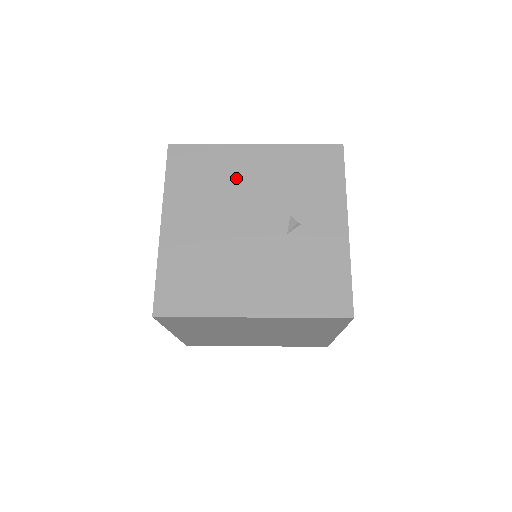
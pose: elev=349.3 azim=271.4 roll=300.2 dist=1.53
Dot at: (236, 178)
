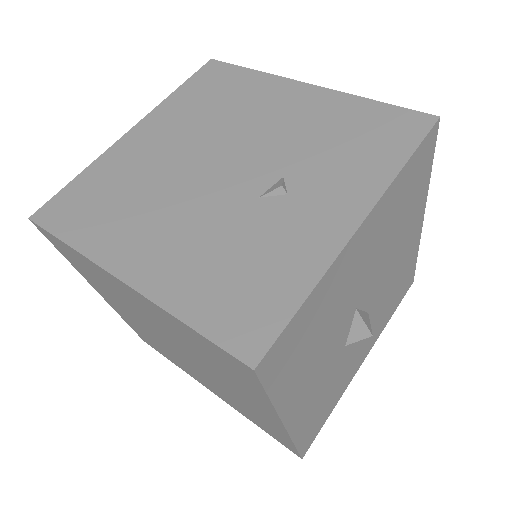
Dot at: (252, 111)
